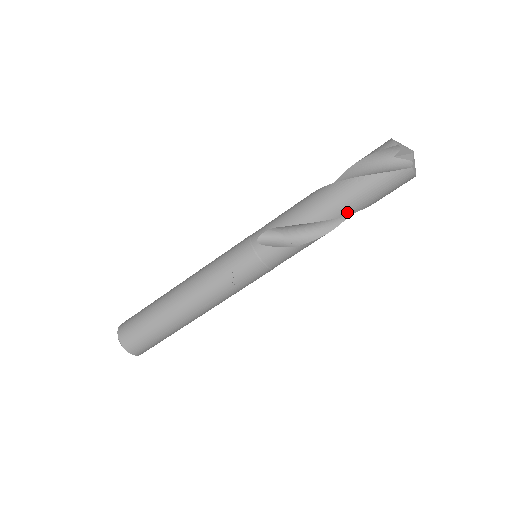
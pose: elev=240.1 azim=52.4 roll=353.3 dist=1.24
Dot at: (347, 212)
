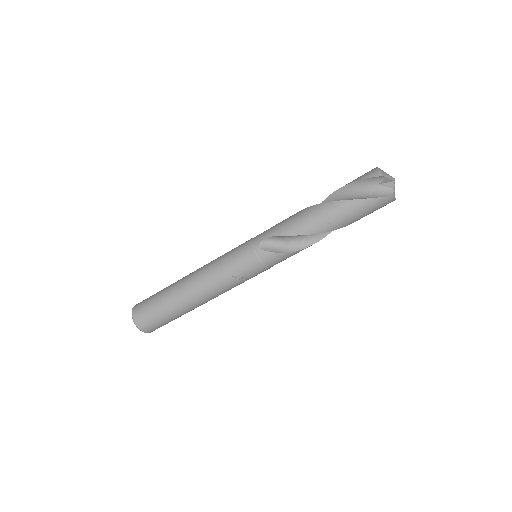
Dot at: (337, 227)
